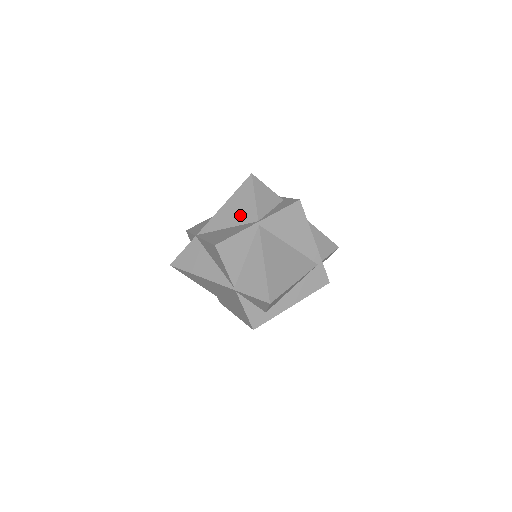
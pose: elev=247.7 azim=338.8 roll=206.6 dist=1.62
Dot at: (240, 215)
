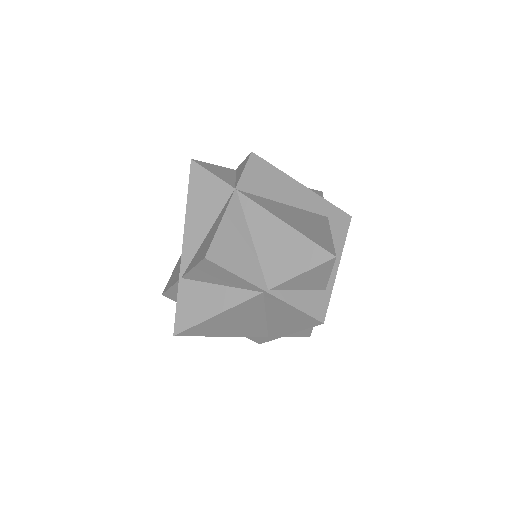
Dot at: (273, 257)
